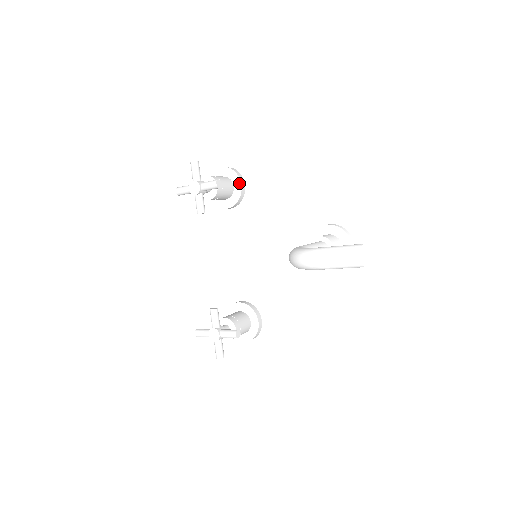
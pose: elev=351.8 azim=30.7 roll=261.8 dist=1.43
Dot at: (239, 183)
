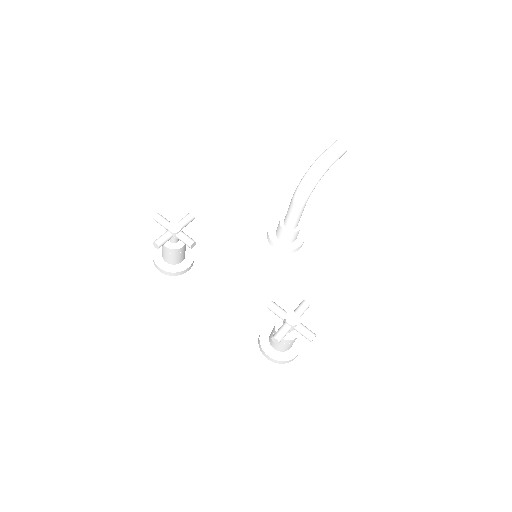
Dot at: occluded
